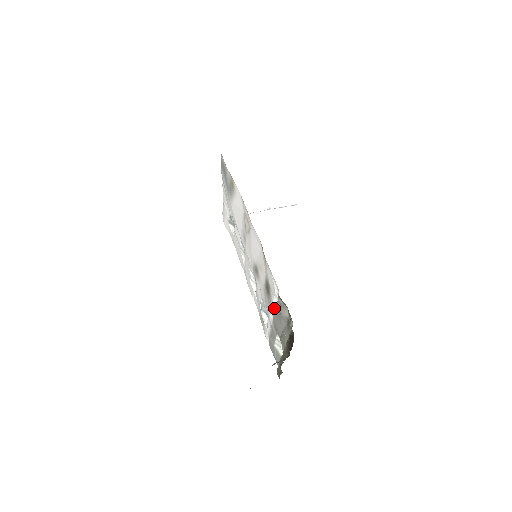
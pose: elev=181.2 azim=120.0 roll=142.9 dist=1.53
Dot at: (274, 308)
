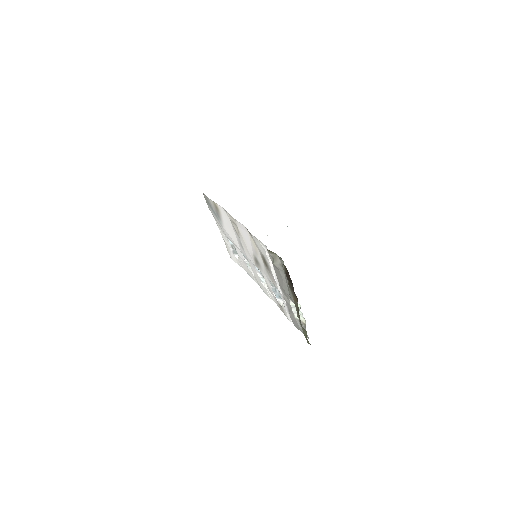
Dot at: (275, 273)
